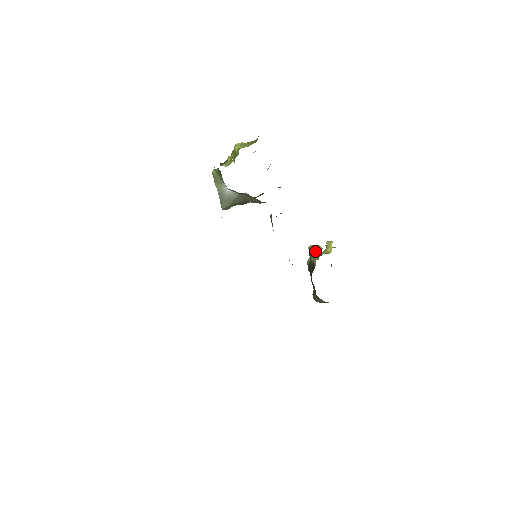
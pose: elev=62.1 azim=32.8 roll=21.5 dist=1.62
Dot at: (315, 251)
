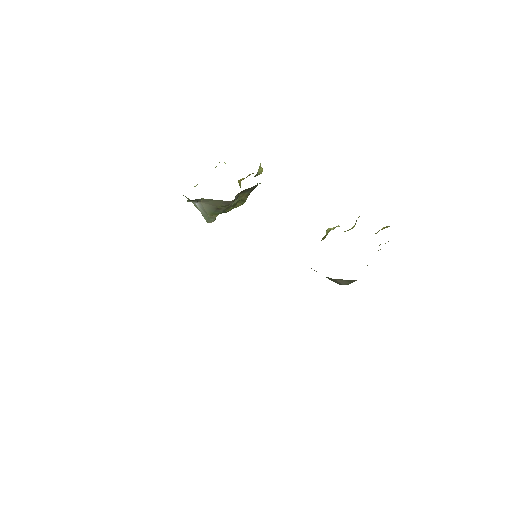
Dot at: occluded
